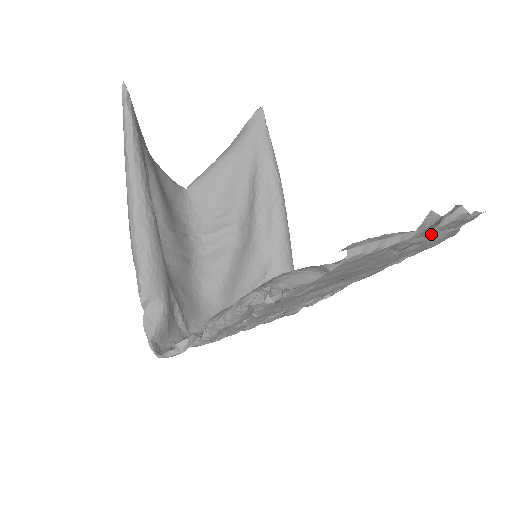
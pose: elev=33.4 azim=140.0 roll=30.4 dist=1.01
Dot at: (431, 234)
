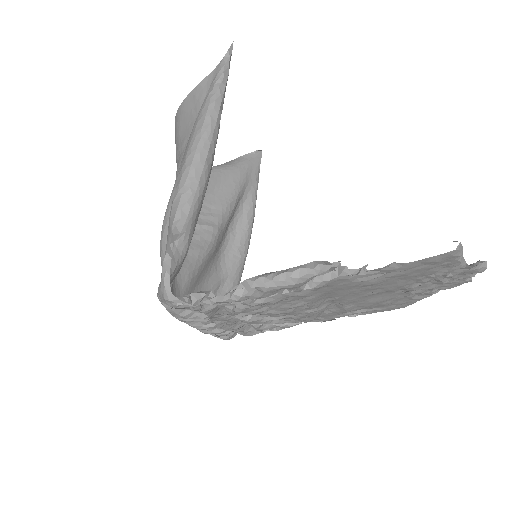
Dot at: (453, 277)
